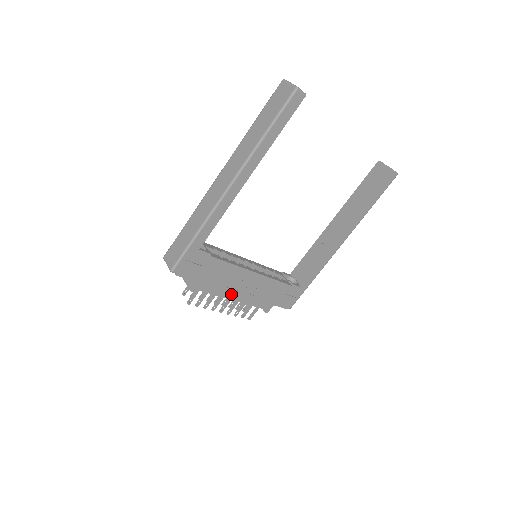
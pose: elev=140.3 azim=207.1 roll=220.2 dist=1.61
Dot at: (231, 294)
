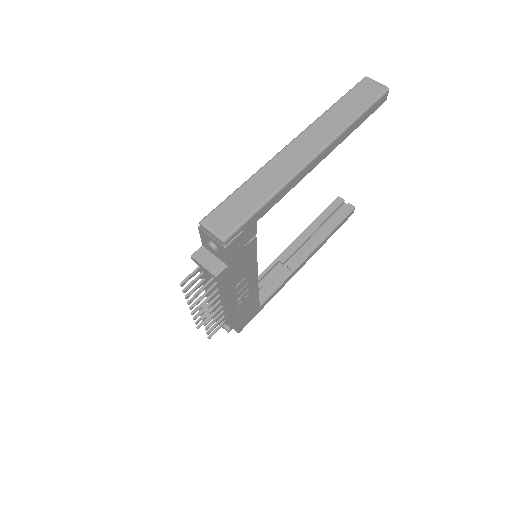
Dot at: (230, 296)
